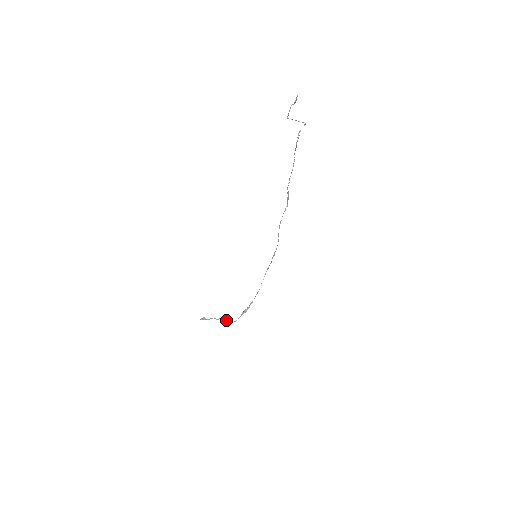
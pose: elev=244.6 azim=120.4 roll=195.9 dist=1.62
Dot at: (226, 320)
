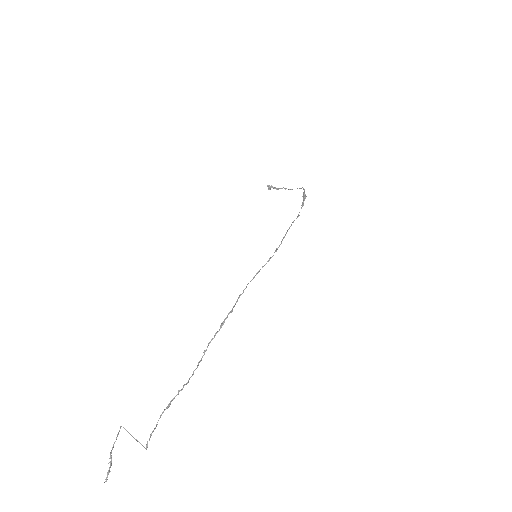
Dot at: occluded
